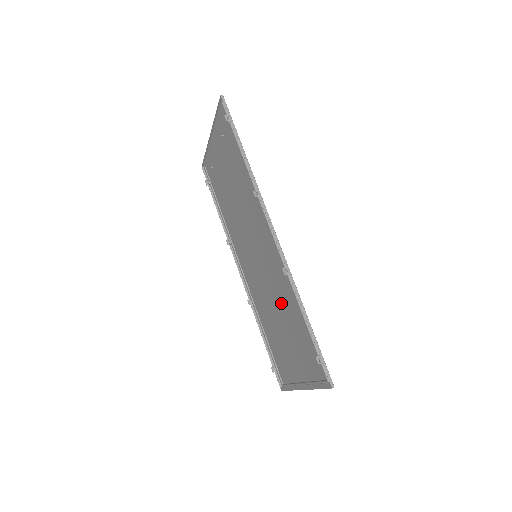
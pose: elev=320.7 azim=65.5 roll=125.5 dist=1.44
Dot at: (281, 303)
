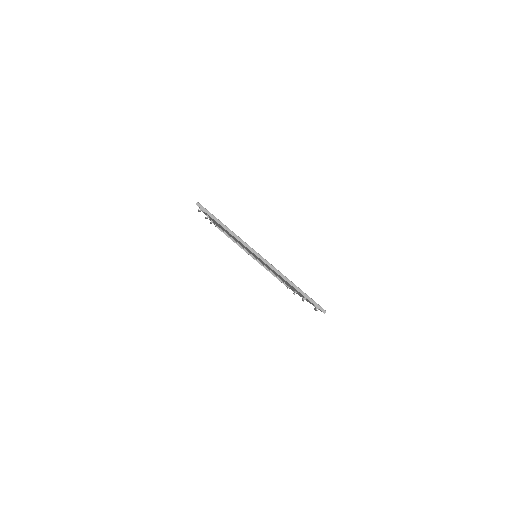
Dot at: occluded
